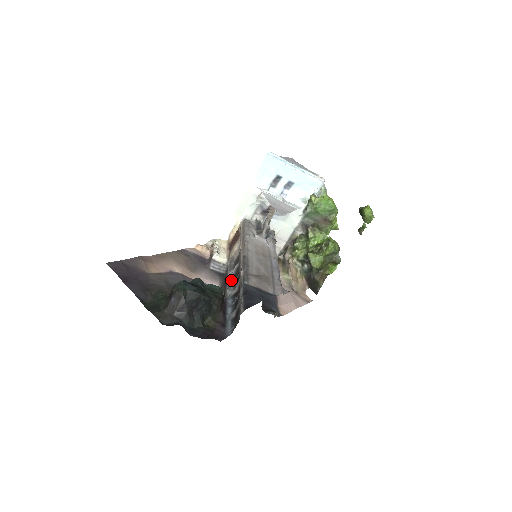
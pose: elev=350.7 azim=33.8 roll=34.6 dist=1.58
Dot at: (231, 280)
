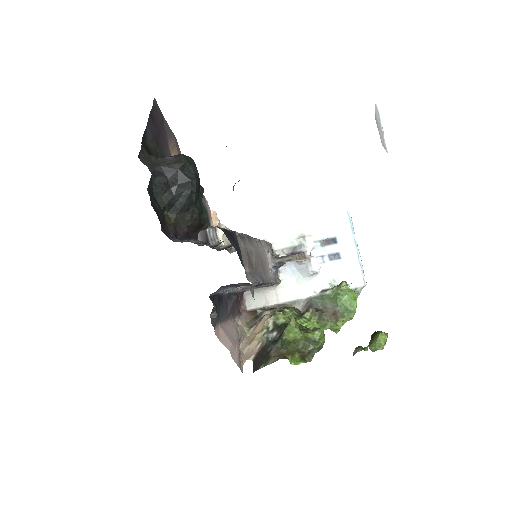
Dot at: (214, 247)
